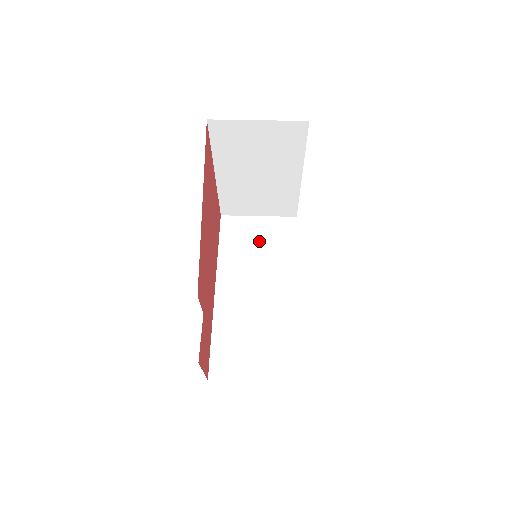
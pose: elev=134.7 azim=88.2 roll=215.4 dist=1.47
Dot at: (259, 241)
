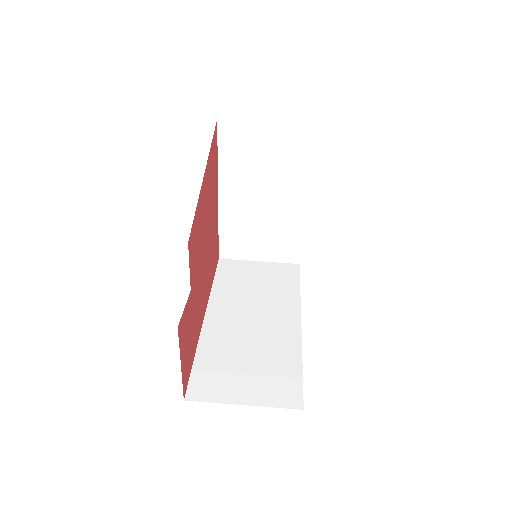
Dot at: (258, 279)
